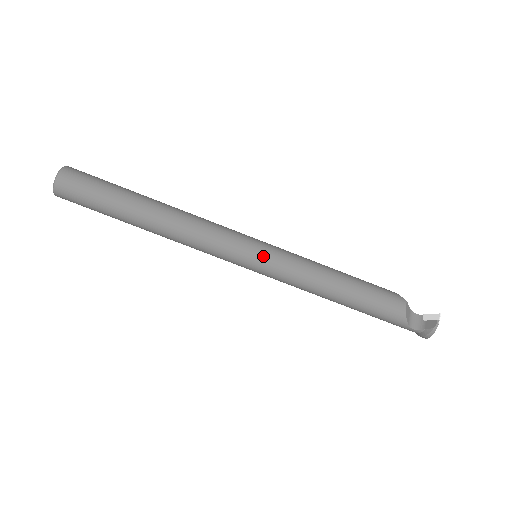
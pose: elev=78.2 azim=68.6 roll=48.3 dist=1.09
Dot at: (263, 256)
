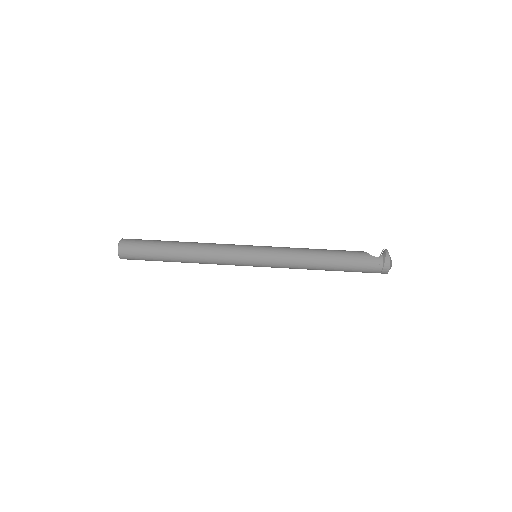
Dot at: (260, 246)
